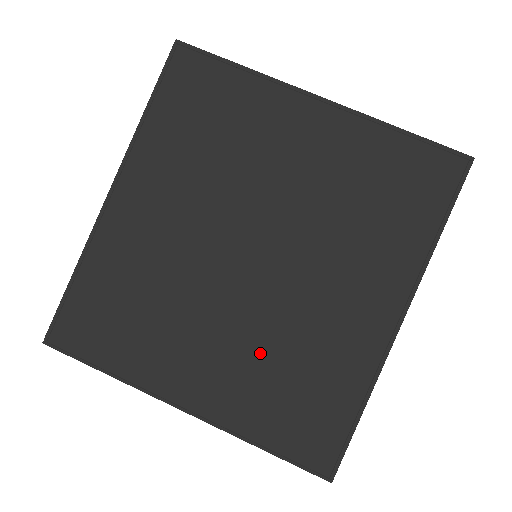
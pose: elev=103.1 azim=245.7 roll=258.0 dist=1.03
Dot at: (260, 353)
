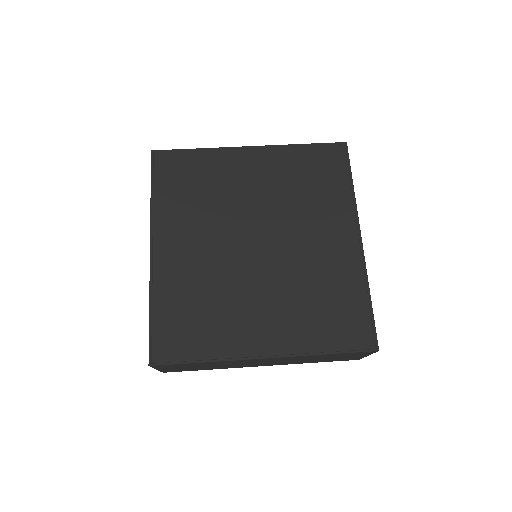
Dot at: (294, 297)
